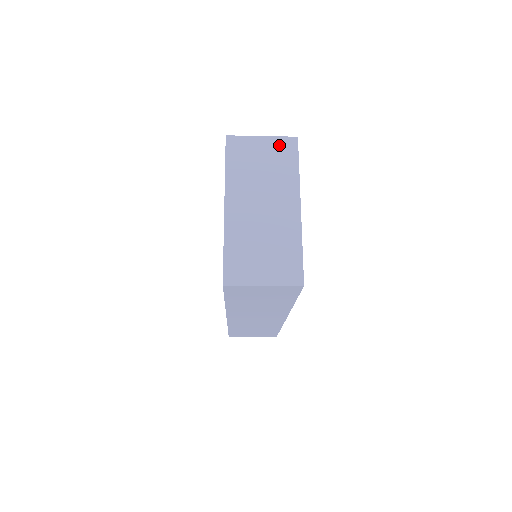
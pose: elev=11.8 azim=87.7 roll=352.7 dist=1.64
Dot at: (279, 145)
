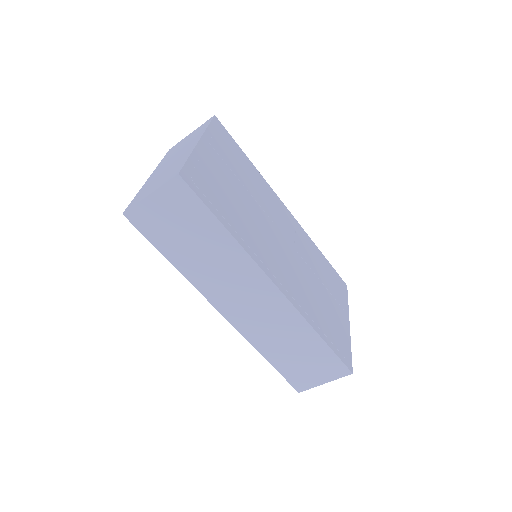
Dot at: (200, 127)
